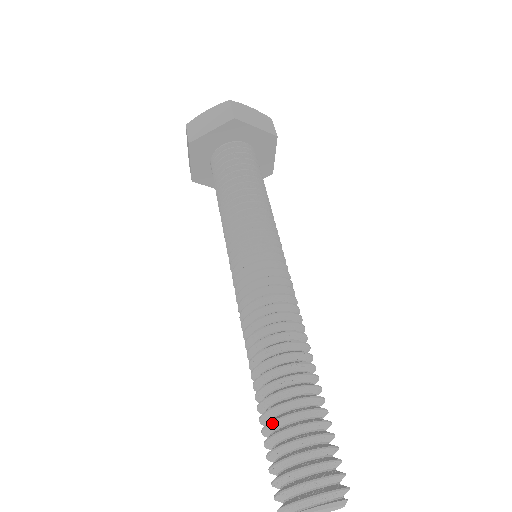
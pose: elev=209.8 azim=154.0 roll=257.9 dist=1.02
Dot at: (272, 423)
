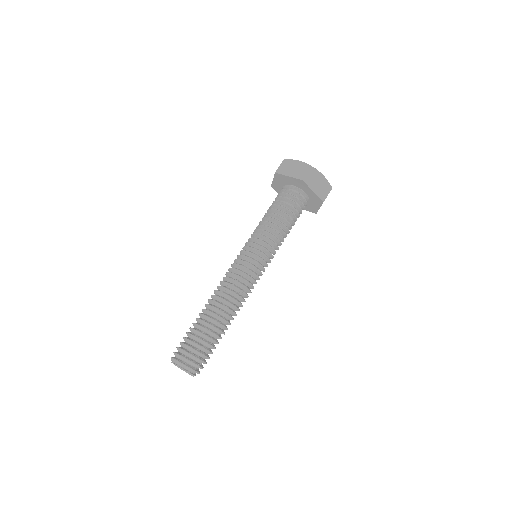
Dot at: (193, 329)
